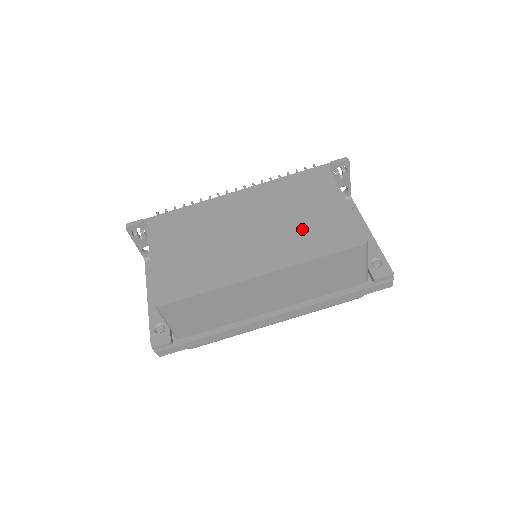
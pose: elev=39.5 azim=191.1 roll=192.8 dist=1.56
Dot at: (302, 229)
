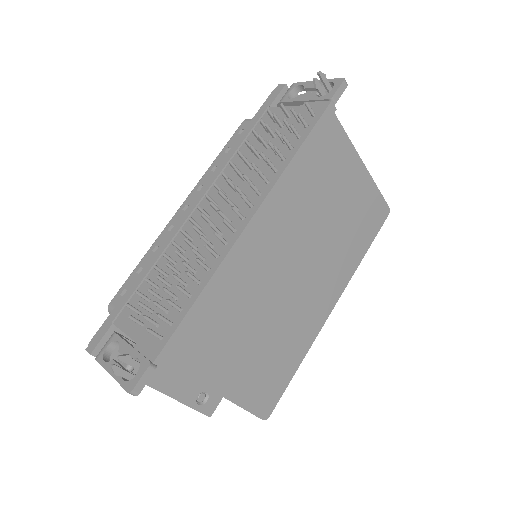
Dot at: (343, 232)
